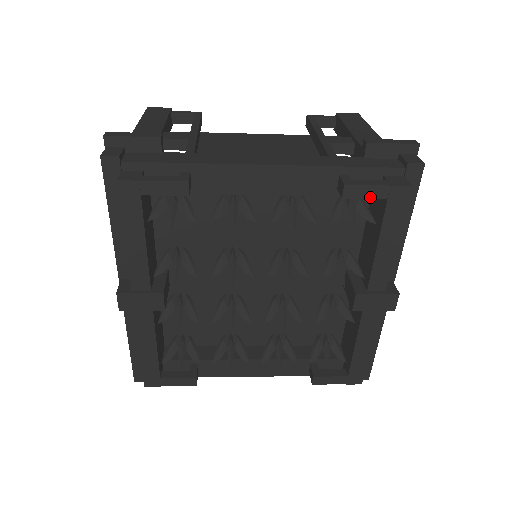
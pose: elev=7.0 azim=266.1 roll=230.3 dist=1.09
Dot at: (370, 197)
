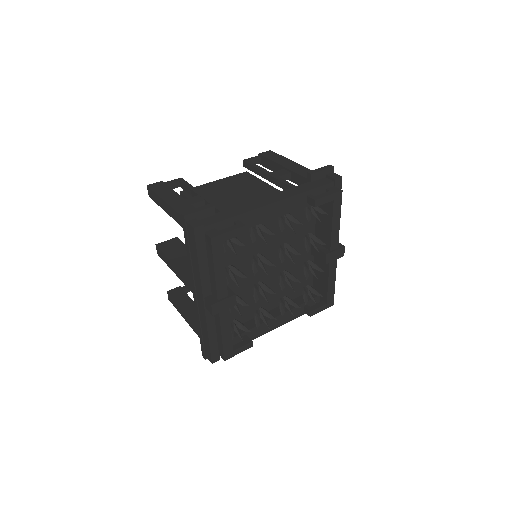
Dot at: (326, 202)
